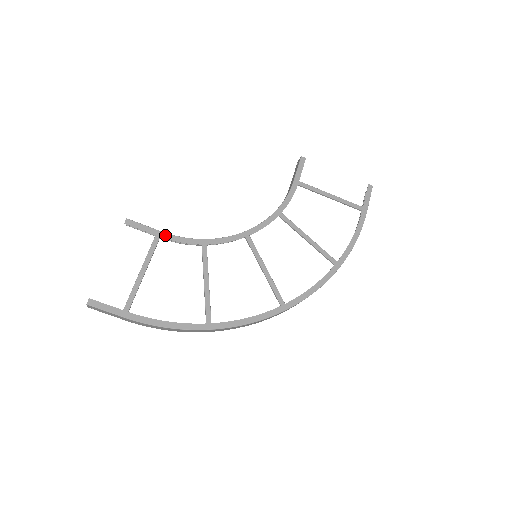
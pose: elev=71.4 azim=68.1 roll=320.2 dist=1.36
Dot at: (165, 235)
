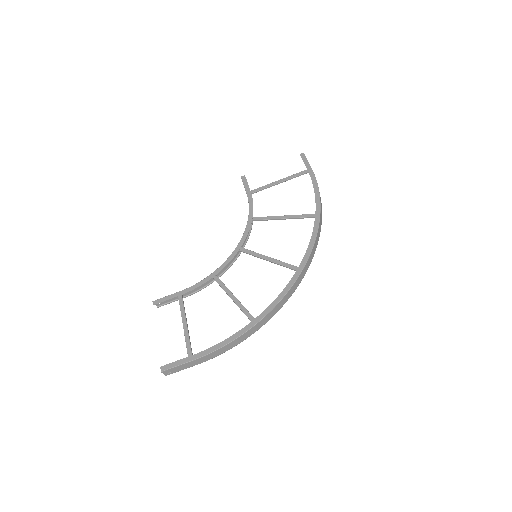
Dot at: (184, 291)
